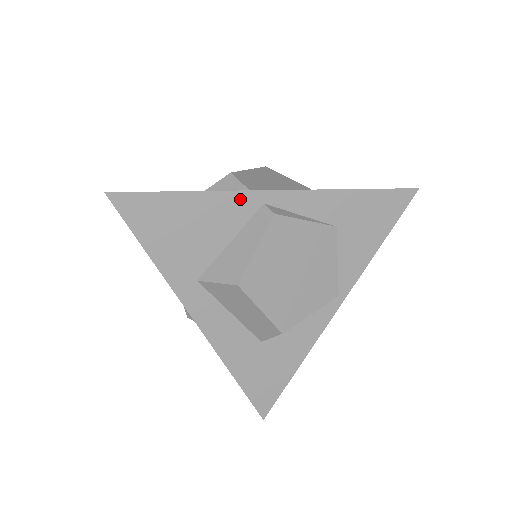
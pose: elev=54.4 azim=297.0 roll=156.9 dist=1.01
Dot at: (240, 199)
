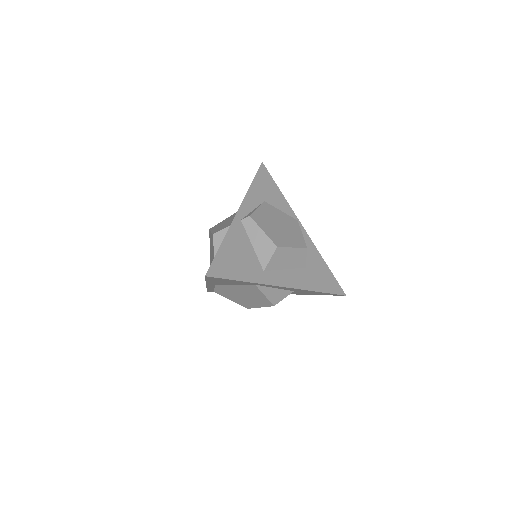
Dot at: (234, 227)
